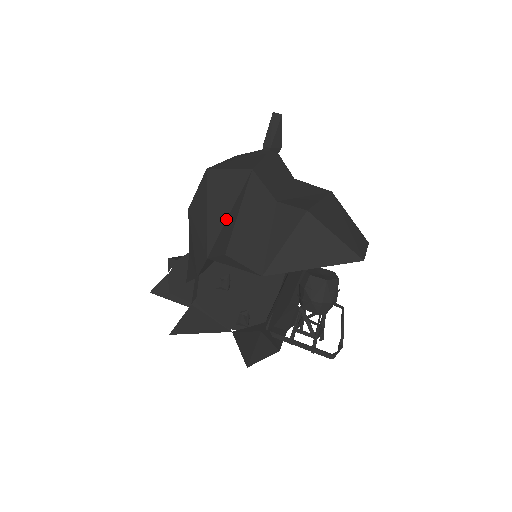
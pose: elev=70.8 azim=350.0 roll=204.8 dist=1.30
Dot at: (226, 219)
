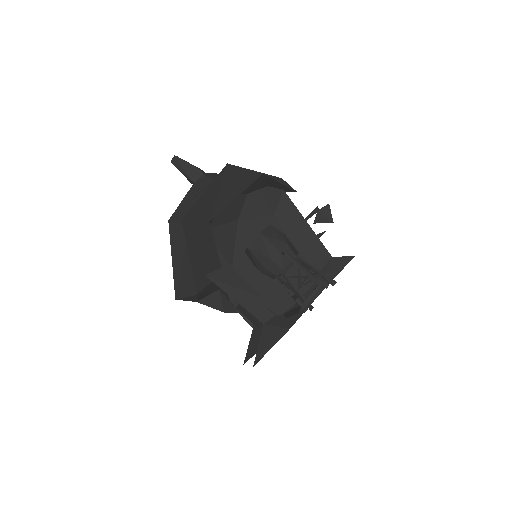
Dot at: occluded
